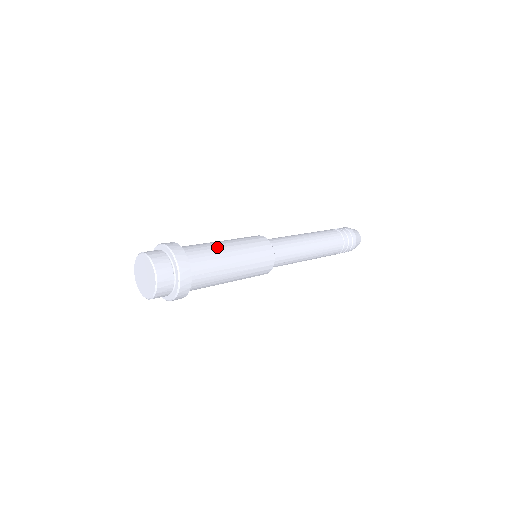
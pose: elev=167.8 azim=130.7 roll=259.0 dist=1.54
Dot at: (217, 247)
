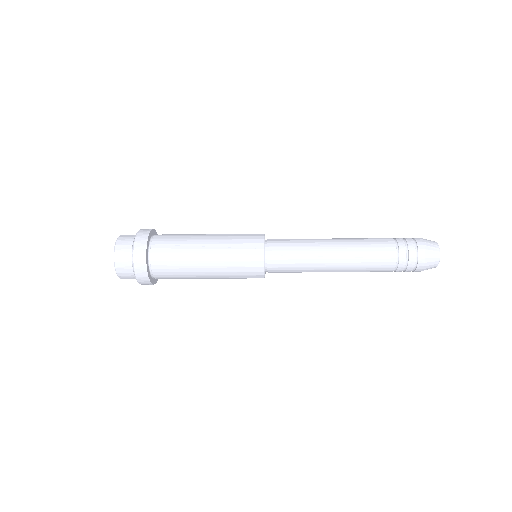
Dot at: occluded
